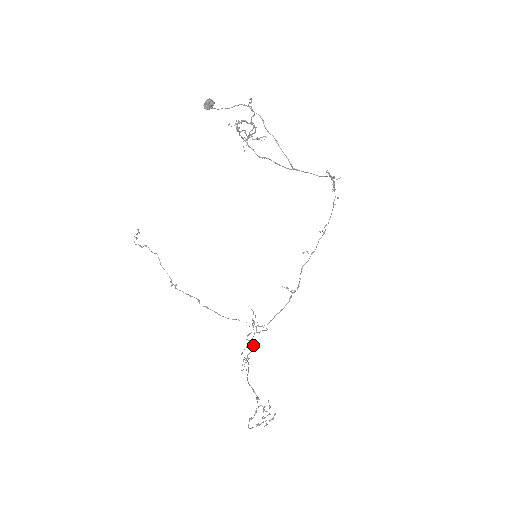
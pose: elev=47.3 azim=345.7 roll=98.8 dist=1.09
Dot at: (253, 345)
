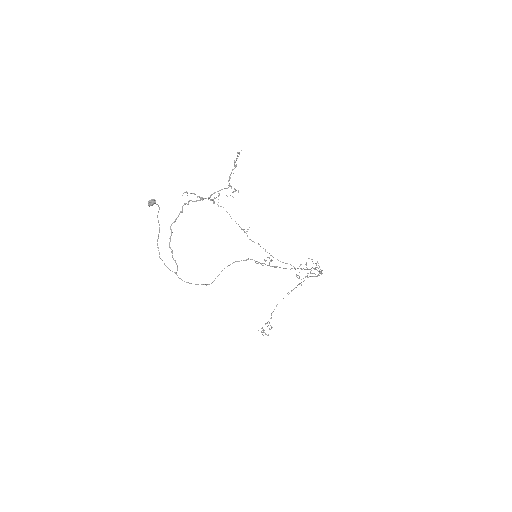
Dot at: (304, 280)
